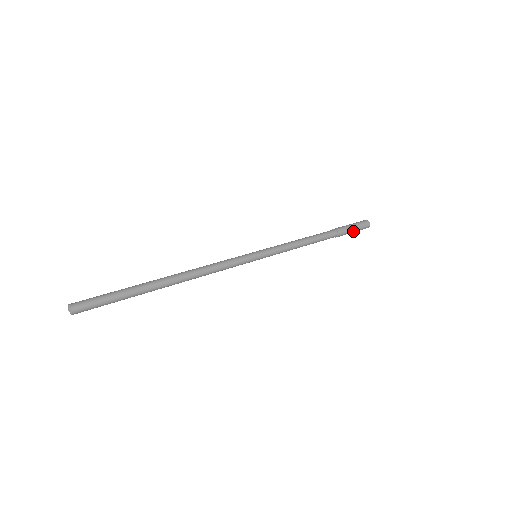
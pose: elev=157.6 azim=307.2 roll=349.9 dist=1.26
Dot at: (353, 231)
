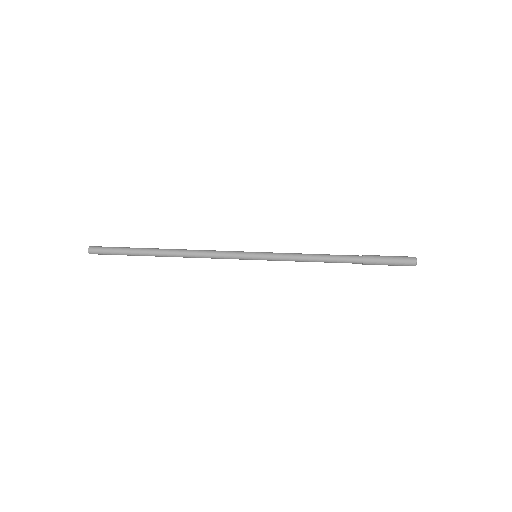
Dot at: (388, 264)
